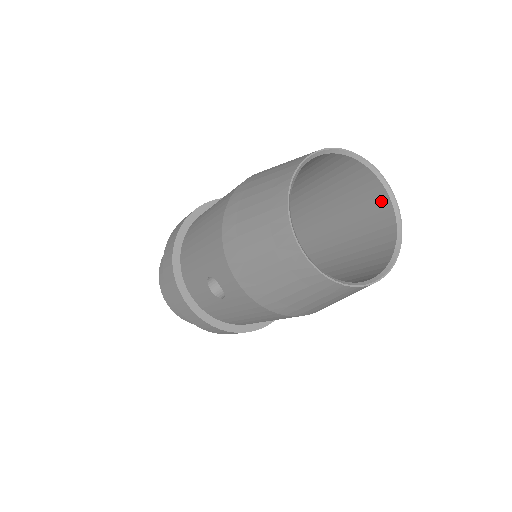
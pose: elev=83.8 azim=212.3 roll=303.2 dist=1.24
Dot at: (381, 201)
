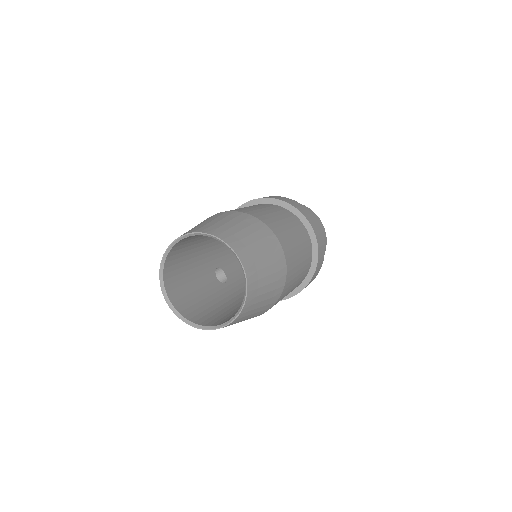
Dot at: occluded
